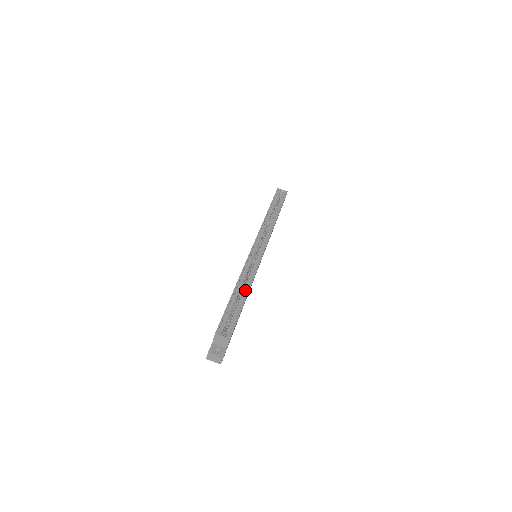
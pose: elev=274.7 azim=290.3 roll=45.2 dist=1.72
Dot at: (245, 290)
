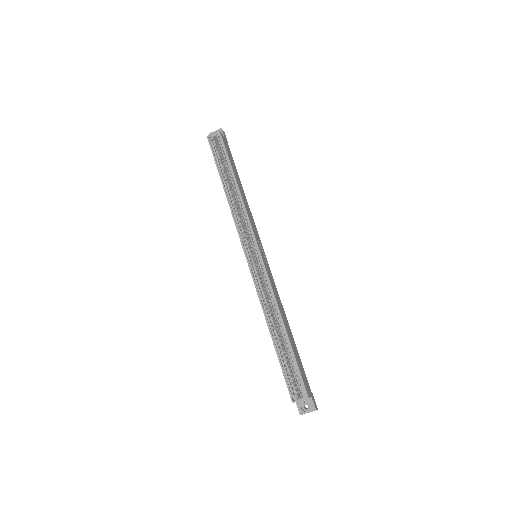
Dot at: (279, 322)
